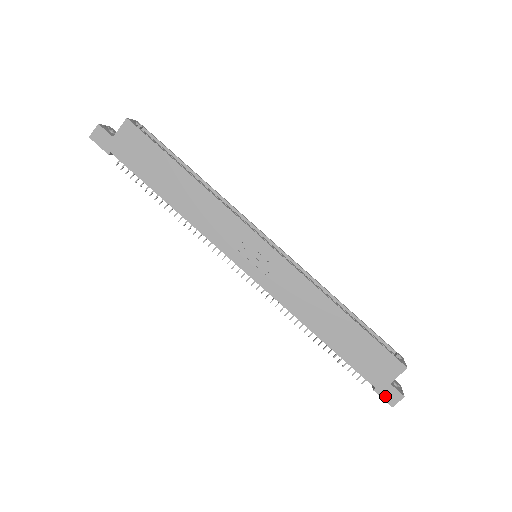
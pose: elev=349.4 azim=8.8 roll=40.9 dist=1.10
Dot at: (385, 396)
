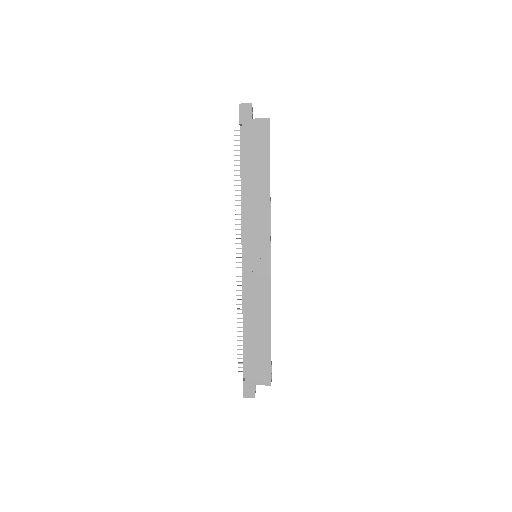
Dot at: (246, 389)
